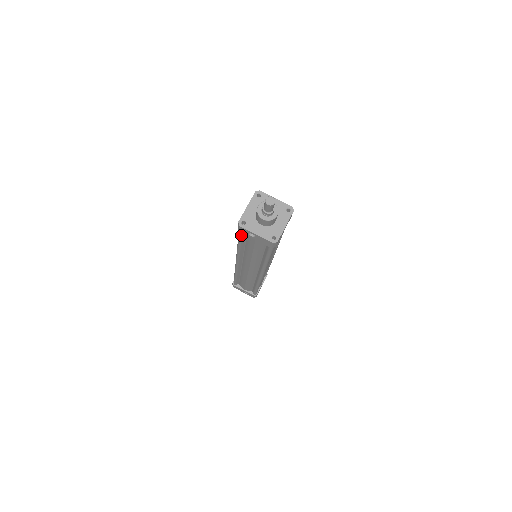
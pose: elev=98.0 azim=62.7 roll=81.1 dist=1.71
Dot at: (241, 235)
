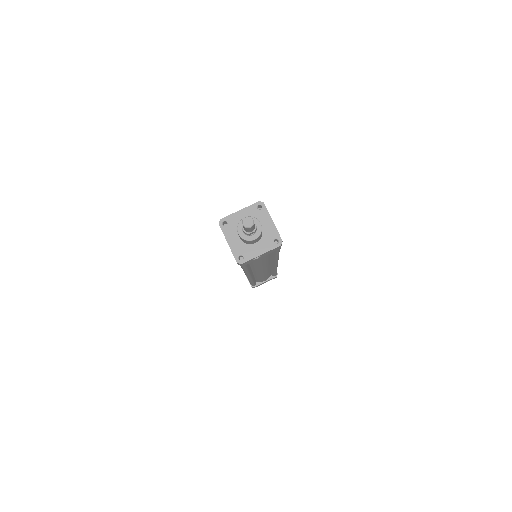
Dot at: (245, 265)
